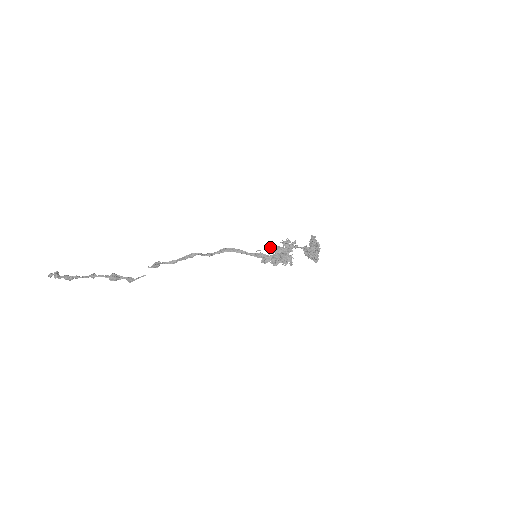
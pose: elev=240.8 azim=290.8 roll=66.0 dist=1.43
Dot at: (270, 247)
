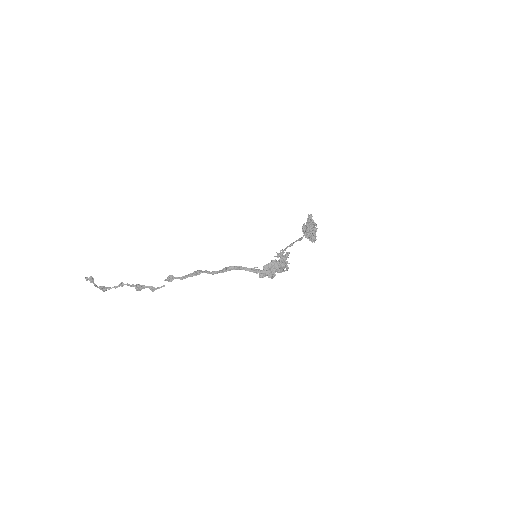
Dot at: (266, 265)
